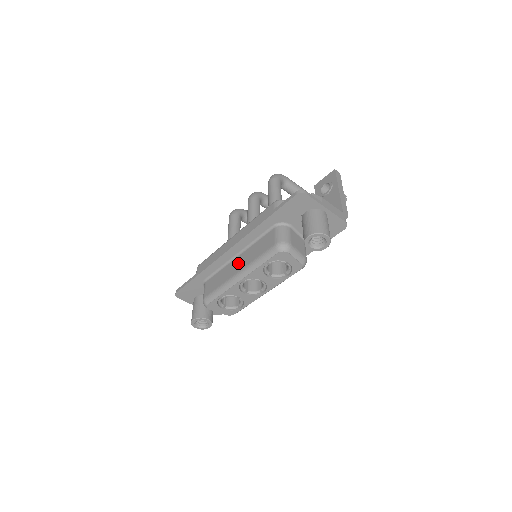
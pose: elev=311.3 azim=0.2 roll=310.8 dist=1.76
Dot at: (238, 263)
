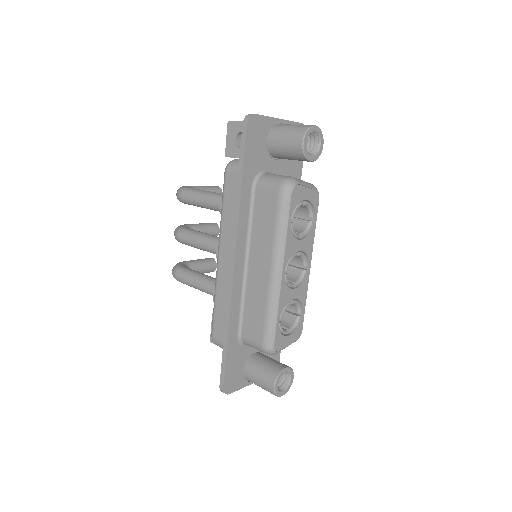
Dot at: (258, 265)
